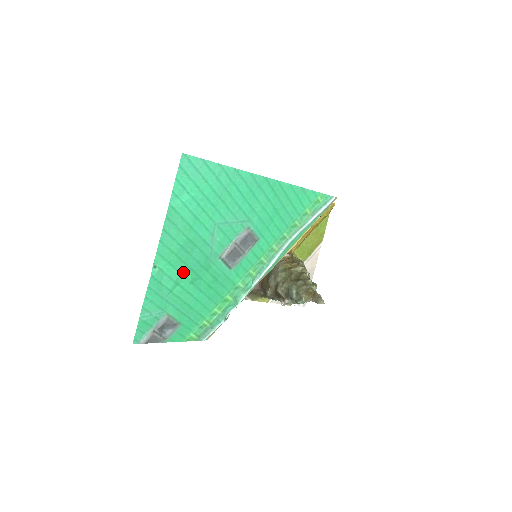
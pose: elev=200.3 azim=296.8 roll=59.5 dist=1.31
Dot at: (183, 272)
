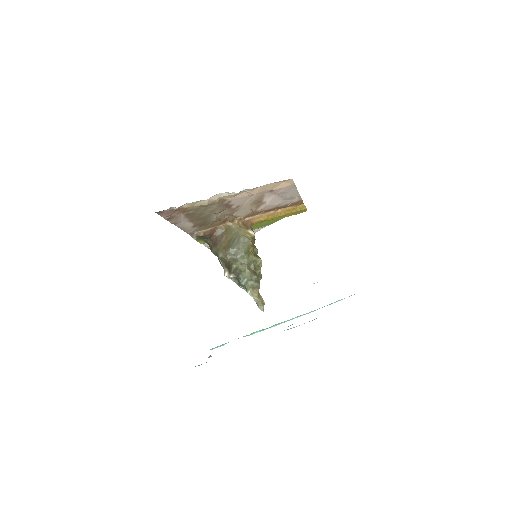
Dot at: occluded
